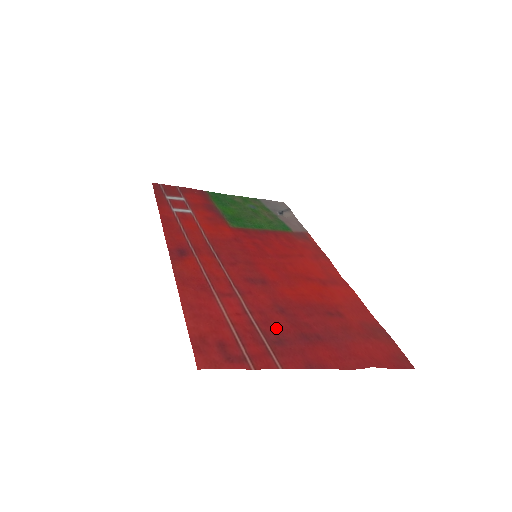
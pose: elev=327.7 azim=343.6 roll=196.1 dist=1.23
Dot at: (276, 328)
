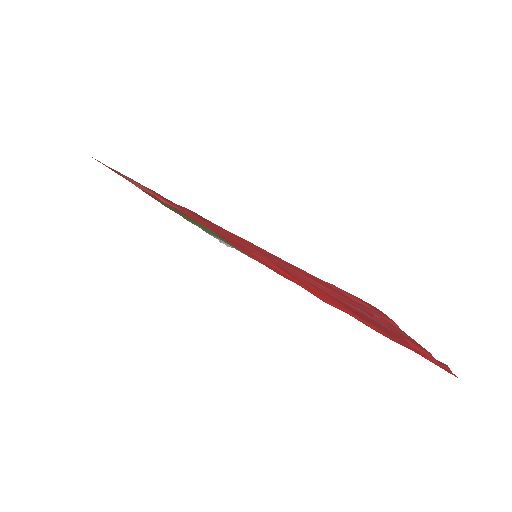
Dot at: (356, 310)
